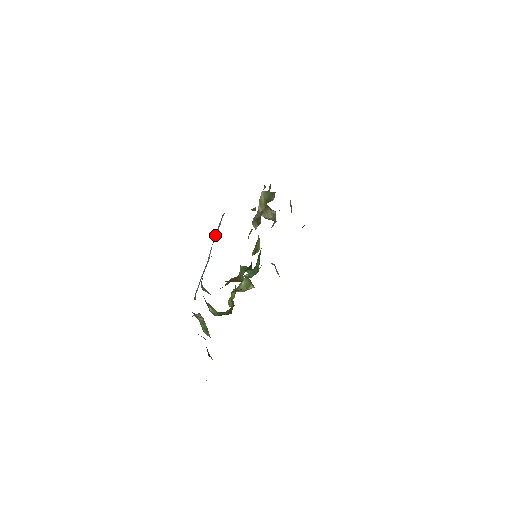
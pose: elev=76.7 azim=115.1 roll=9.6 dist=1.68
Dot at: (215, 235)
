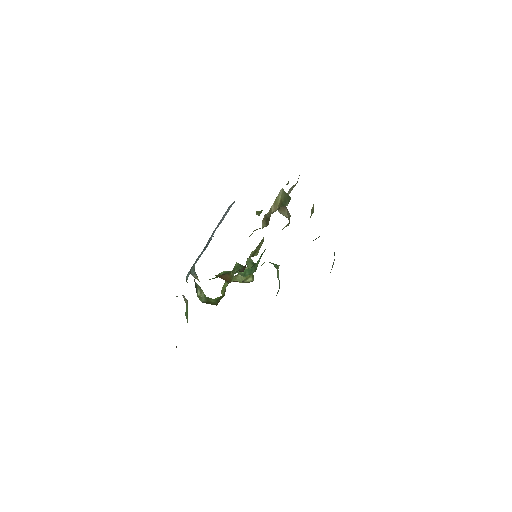
Dot at: (219, 222)
